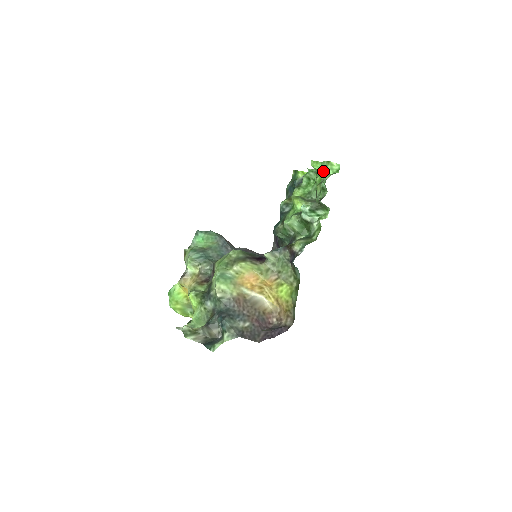
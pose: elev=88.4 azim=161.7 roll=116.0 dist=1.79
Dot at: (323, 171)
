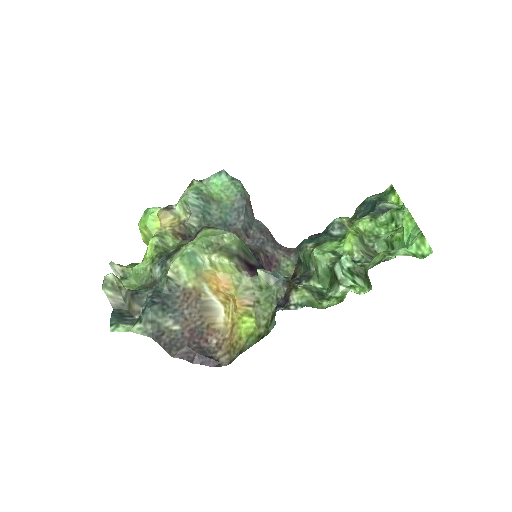
Dot at: (408, 237)
